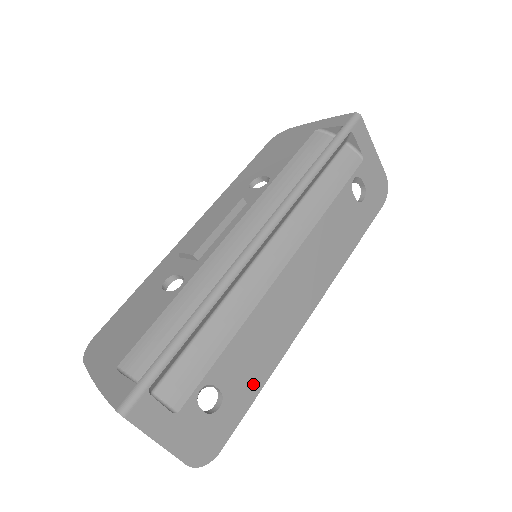
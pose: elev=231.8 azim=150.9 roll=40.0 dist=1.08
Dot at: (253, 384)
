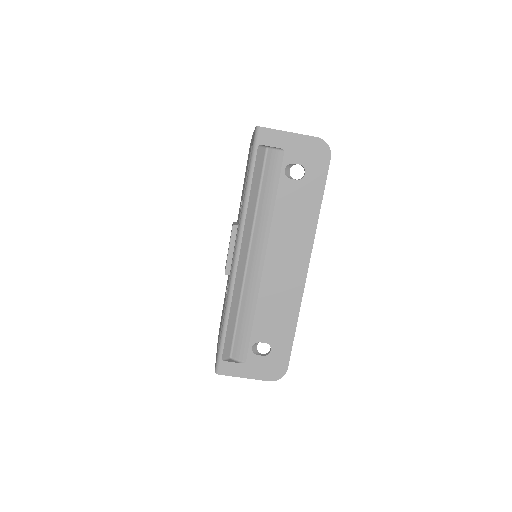
Dot at: (287, 330)
